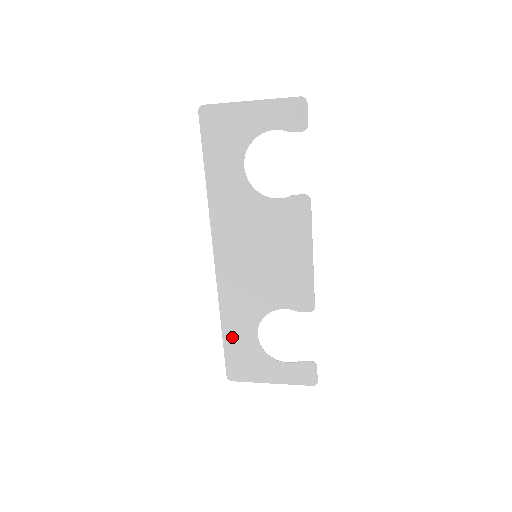
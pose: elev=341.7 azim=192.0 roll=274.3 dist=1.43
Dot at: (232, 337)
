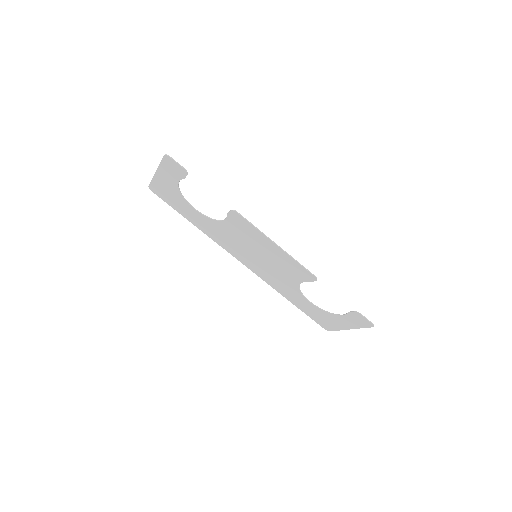
Dot at: (300, 306)
